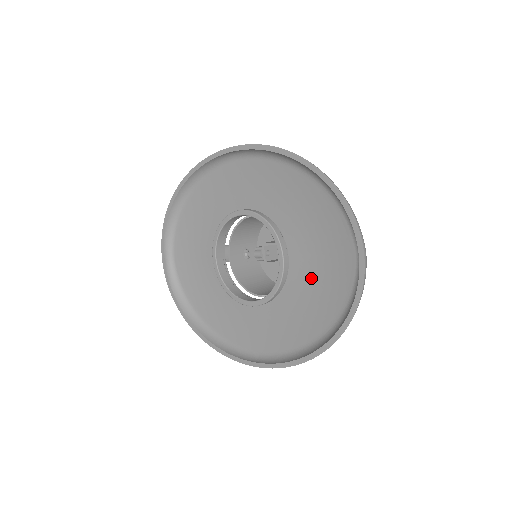
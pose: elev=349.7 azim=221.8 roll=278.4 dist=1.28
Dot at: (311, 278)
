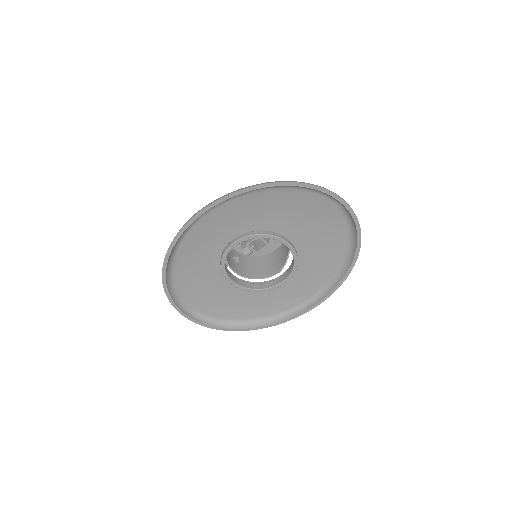
Dot at: (313, 237)
